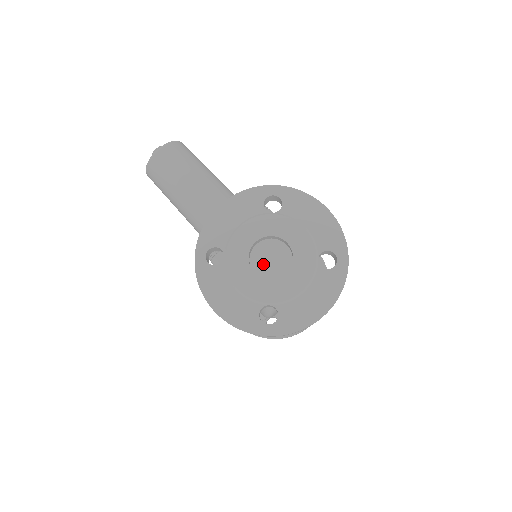
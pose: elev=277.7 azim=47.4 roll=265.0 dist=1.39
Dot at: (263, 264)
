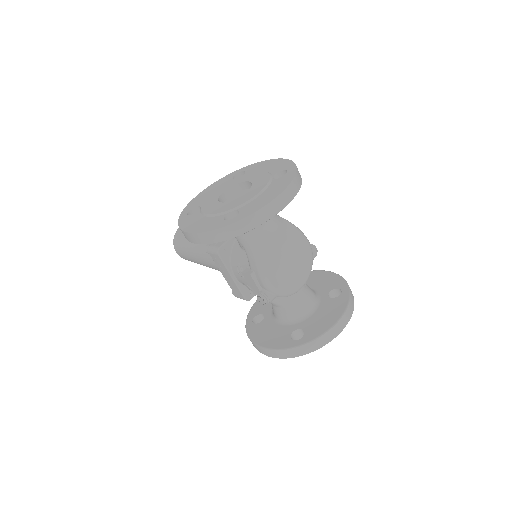
Dot at: occluded
